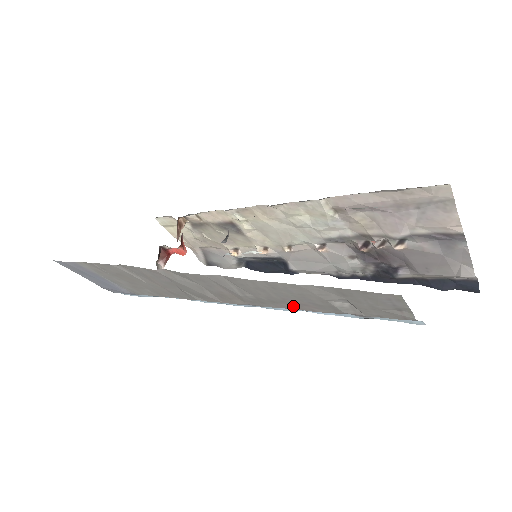
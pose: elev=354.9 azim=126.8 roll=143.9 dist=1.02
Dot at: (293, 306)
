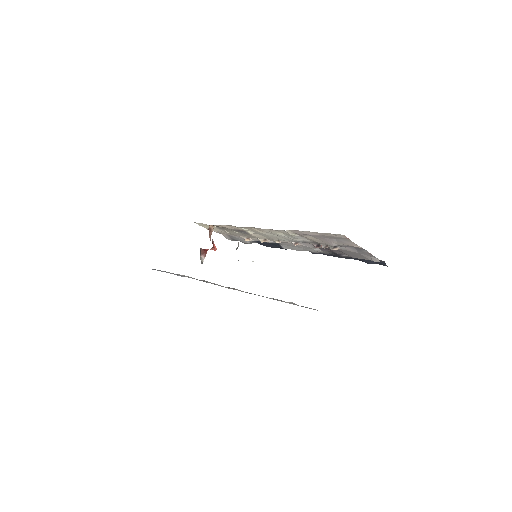
Dot at: occluded
